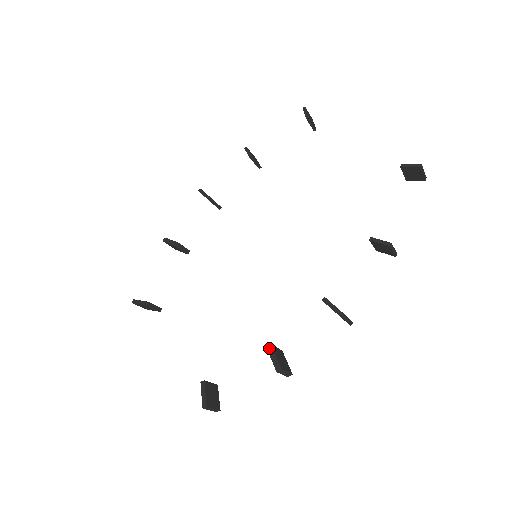
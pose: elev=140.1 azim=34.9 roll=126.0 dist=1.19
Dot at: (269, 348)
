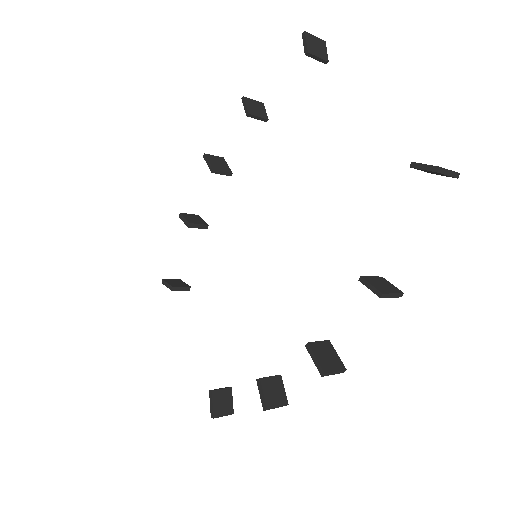
Dot at: (258, 382)
